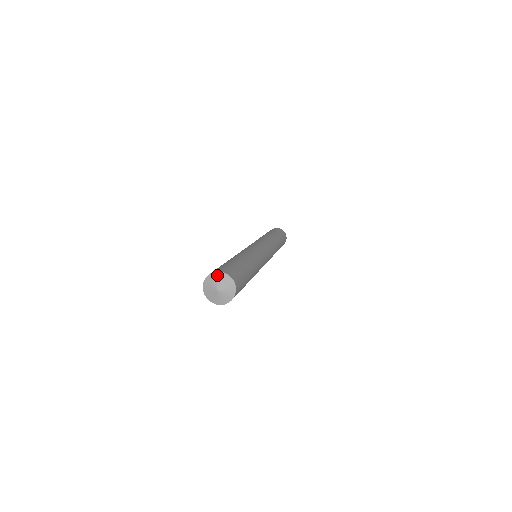
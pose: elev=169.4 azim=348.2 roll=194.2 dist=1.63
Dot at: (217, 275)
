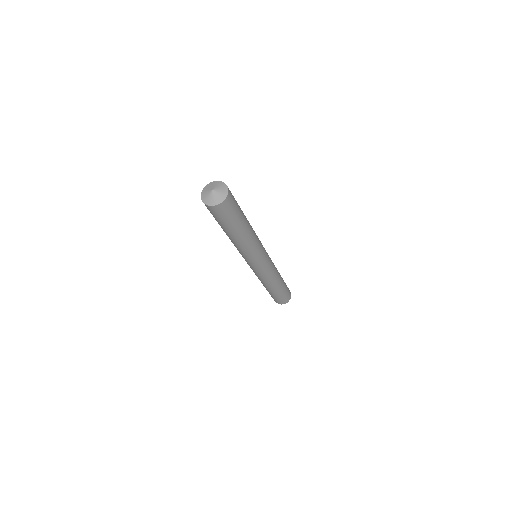
Dot at: (206, 188)
